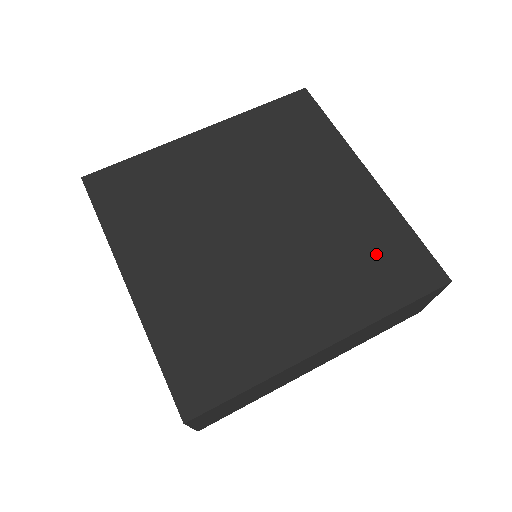
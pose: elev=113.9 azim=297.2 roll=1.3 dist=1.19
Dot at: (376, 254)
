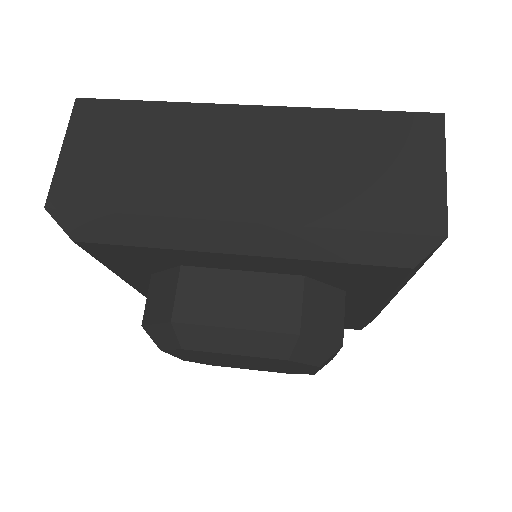
Dot at: occluded
